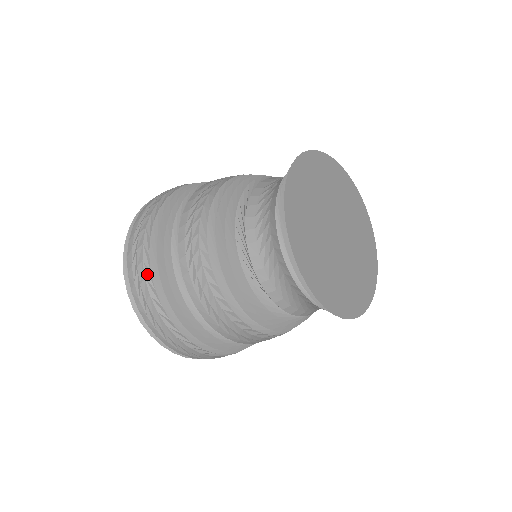
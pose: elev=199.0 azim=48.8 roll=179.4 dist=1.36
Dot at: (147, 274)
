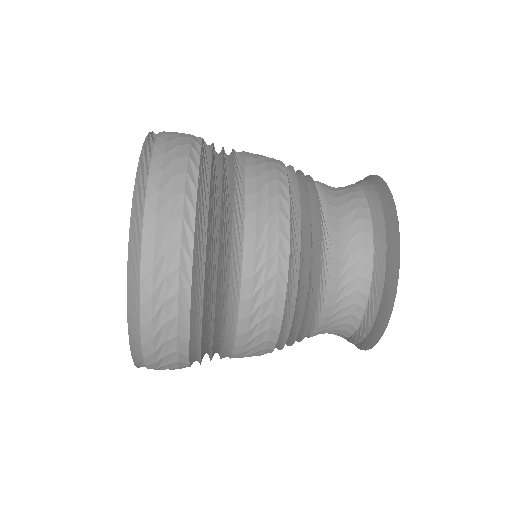
Dot at: (181, 347)
